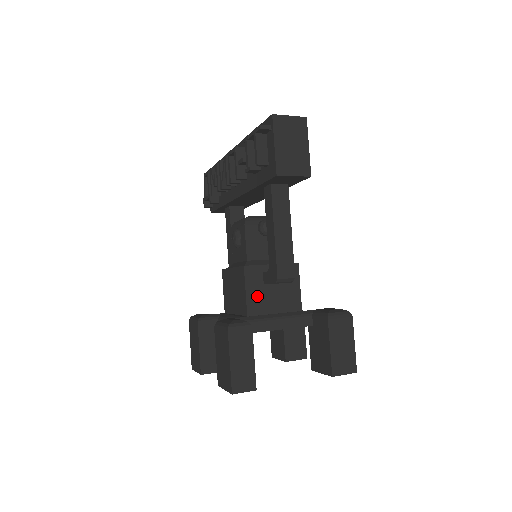
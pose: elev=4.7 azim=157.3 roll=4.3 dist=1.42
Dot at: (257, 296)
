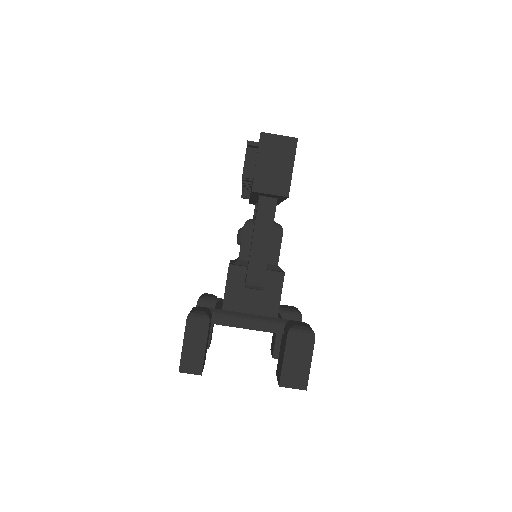
Dot at: (236, 294)
